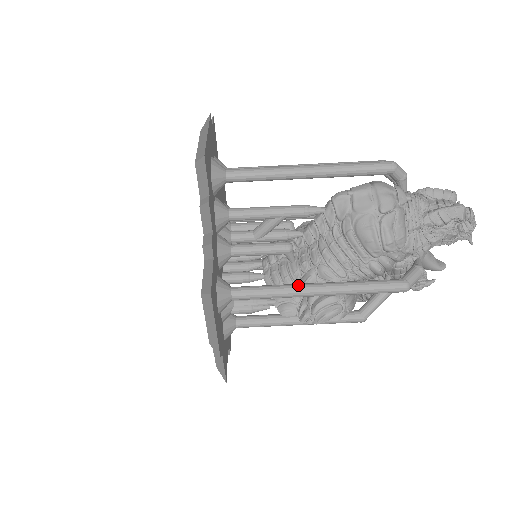
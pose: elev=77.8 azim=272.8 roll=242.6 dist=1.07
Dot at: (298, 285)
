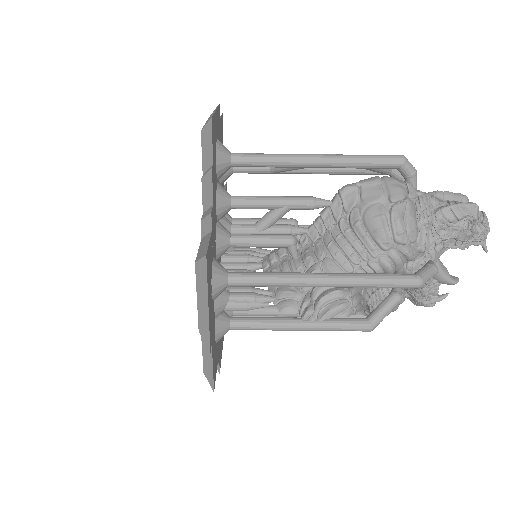
Dot at: (301, 273)
